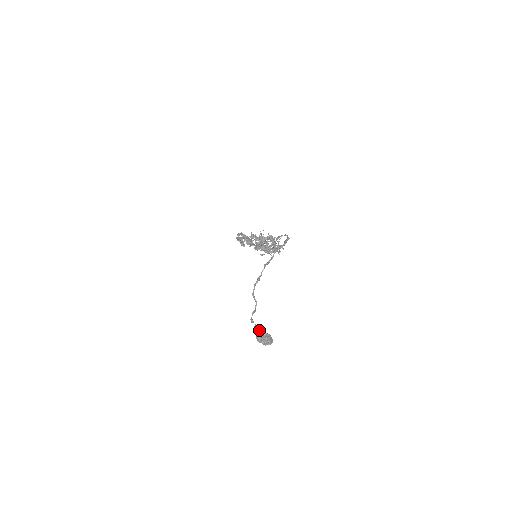
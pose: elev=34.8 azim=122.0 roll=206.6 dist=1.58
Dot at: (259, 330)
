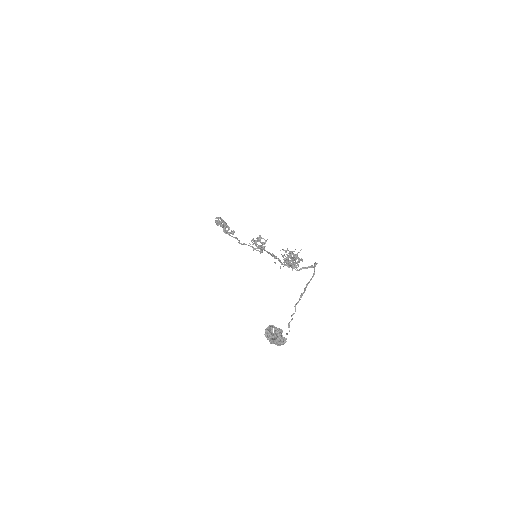
Dot at: (276, 331)
